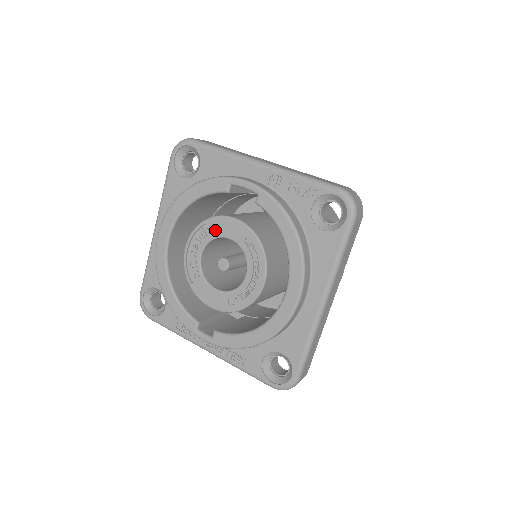
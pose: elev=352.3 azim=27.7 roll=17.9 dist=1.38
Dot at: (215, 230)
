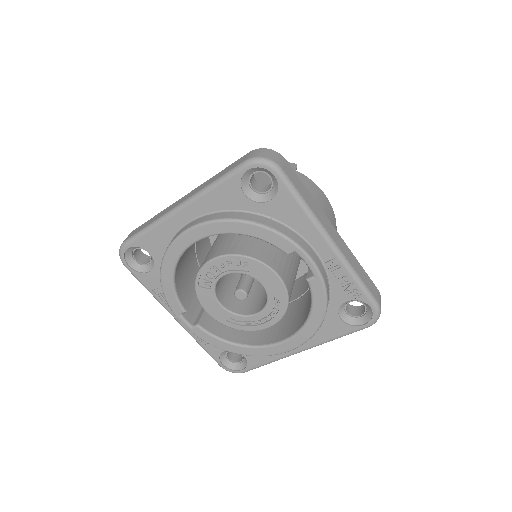
Dot at: (253, 271)
